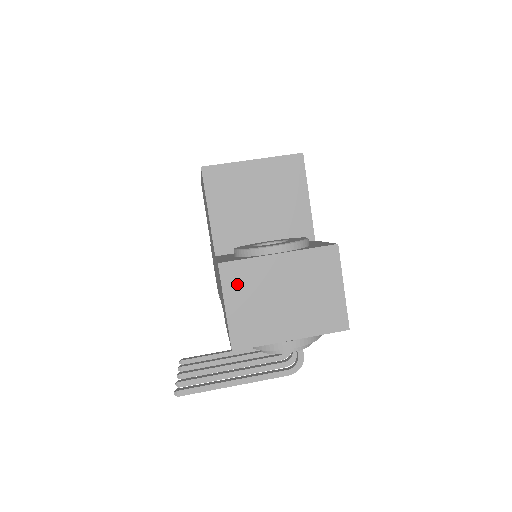
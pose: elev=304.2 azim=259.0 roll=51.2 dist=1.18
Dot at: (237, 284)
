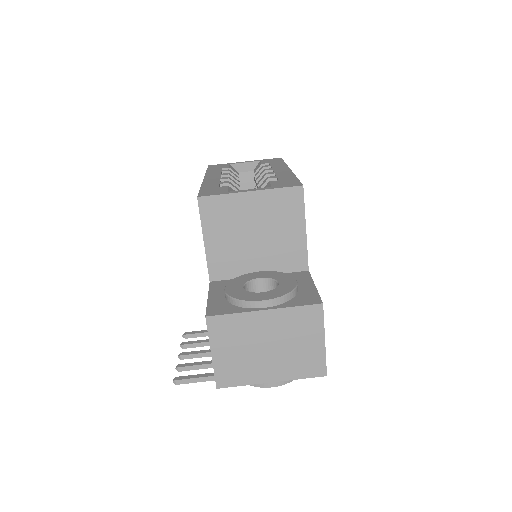
Dot at: (223, 335)
